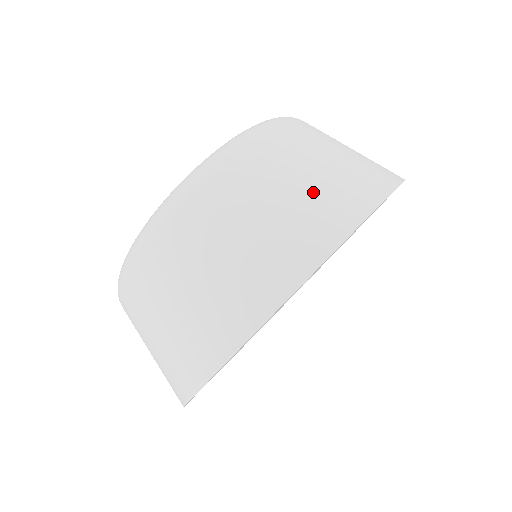
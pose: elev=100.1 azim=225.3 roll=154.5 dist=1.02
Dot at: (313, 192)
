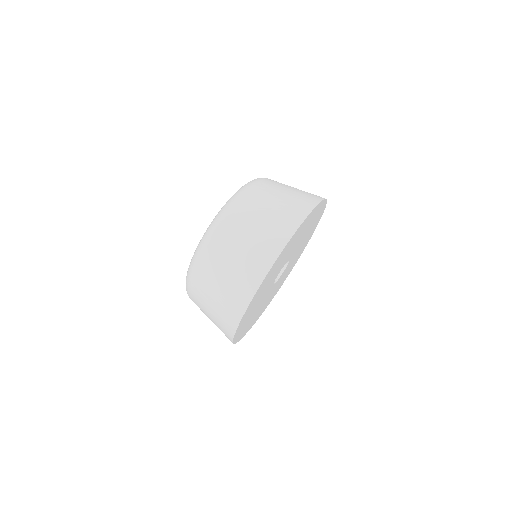
Dot at: (260, 236)
